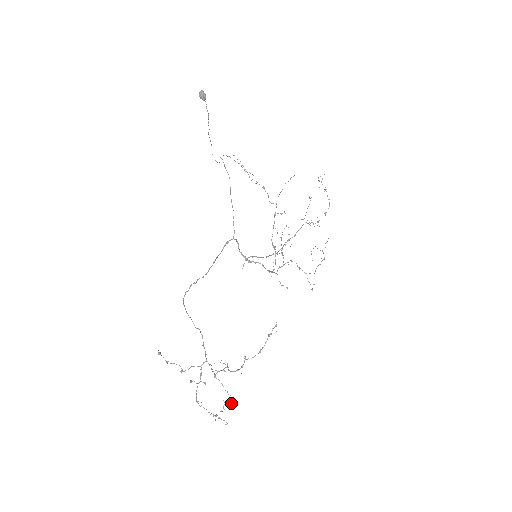
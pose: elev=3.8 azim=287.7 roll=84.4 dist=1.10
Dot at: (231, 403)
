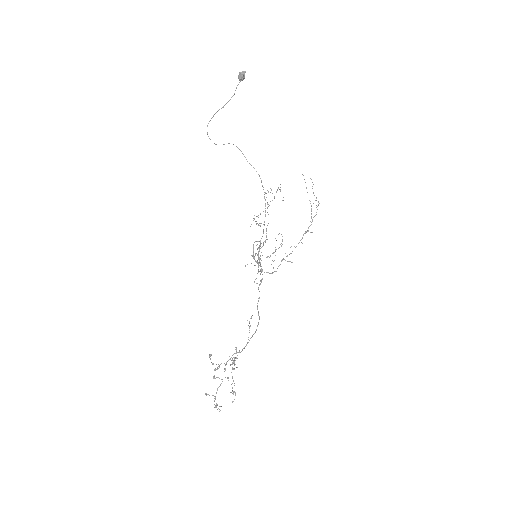
Dot at: (233, 392)
